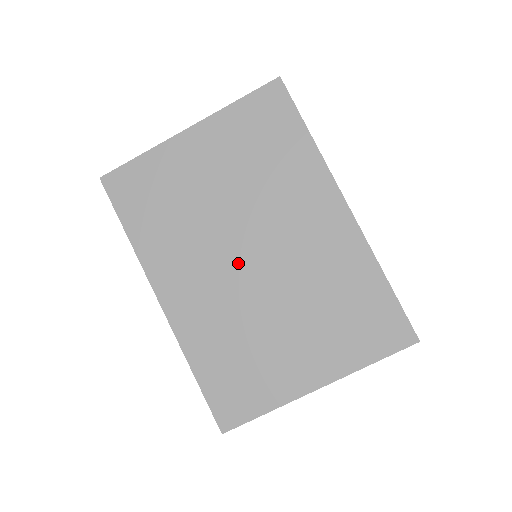
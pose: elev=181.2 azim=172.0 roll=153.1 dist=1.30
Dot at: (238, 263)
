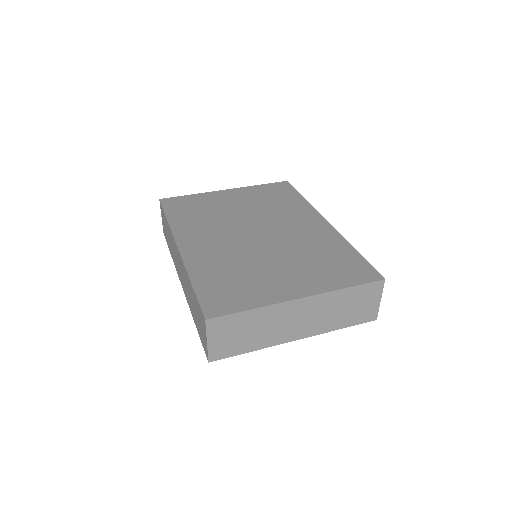
Dot at: (246, 236)
